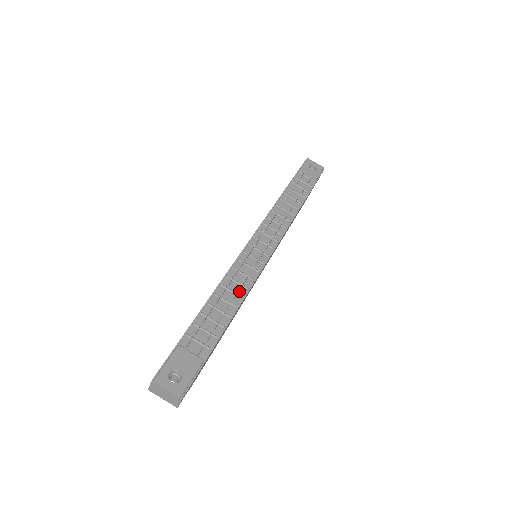
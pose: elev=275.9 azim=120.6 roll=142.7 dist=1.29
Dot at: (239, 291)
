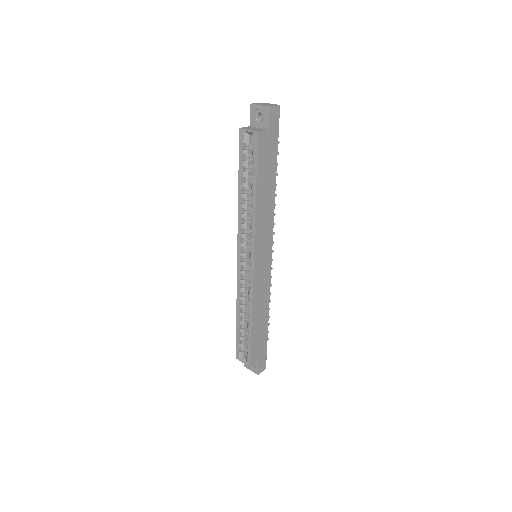
Dot at: occluded
